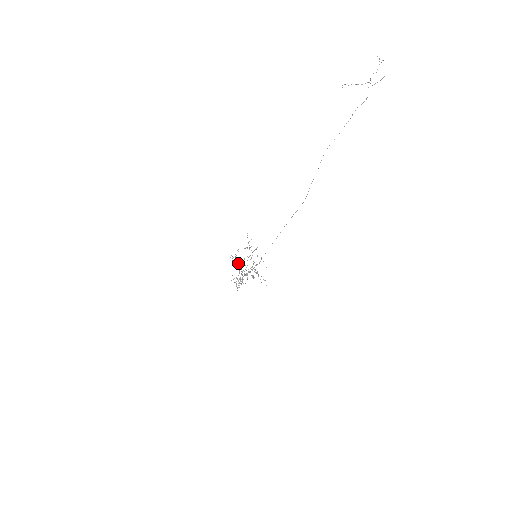
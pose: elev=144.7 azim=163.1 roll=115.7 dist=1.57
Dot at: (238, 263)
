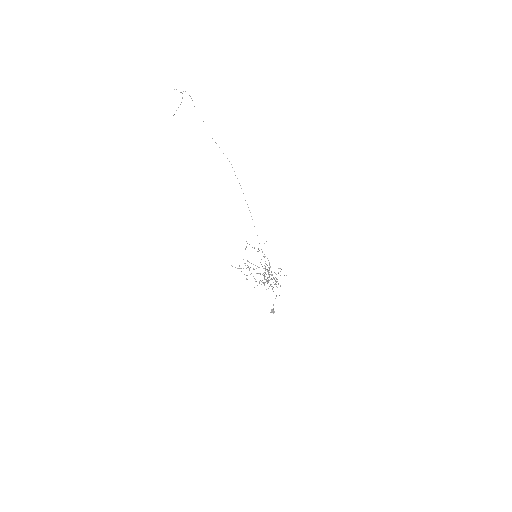
Dot at: occluded
